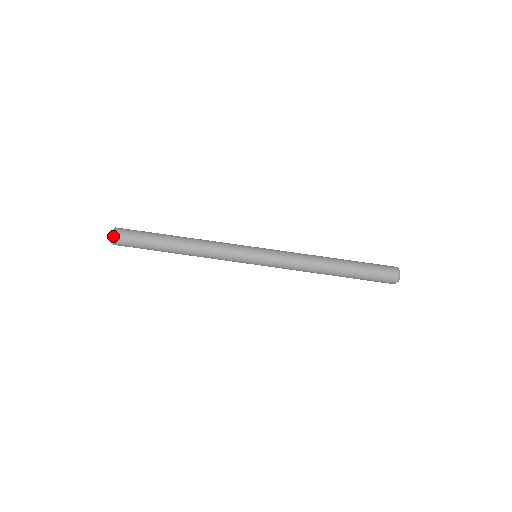
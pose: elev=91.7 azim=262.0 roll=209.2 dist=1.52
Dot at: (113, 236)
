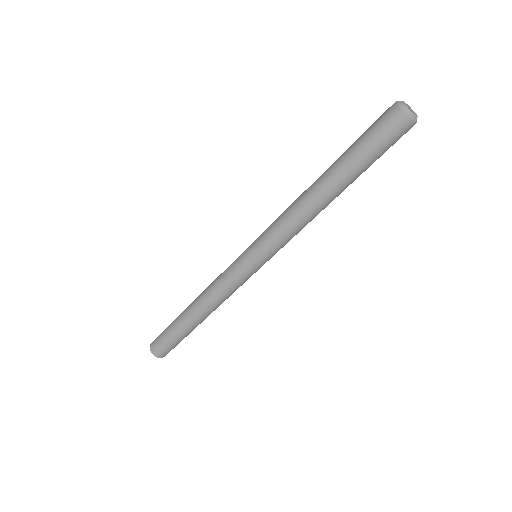
Dot at: (154, 354)
